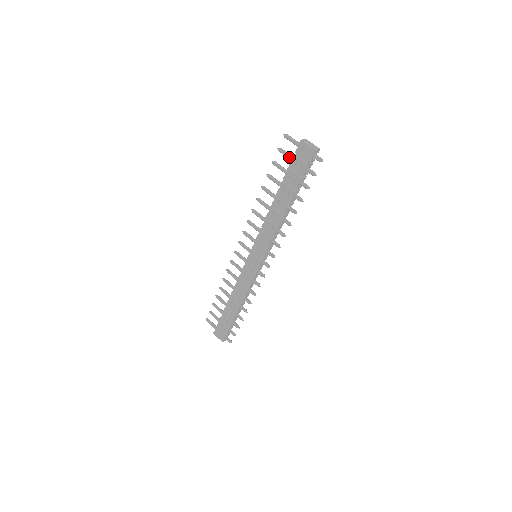
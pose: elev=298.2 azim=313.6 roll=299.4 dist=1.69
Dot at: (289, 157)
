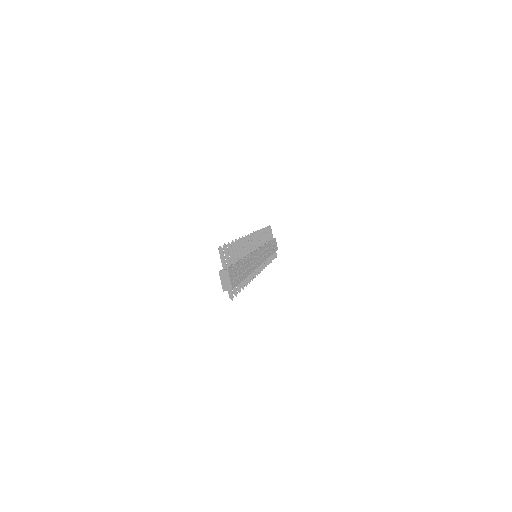
Dot at: (226, 262)
